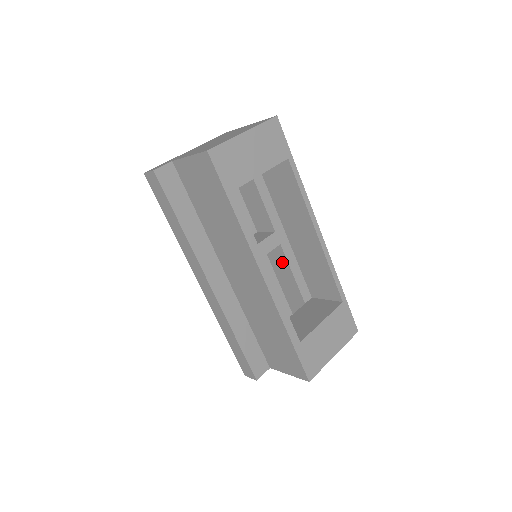
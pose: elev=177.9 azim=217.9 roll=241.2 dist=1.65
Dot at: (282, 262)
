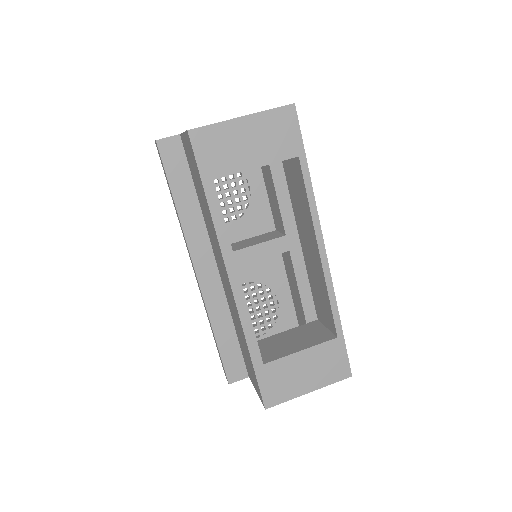
Dot at: (291, 270)
